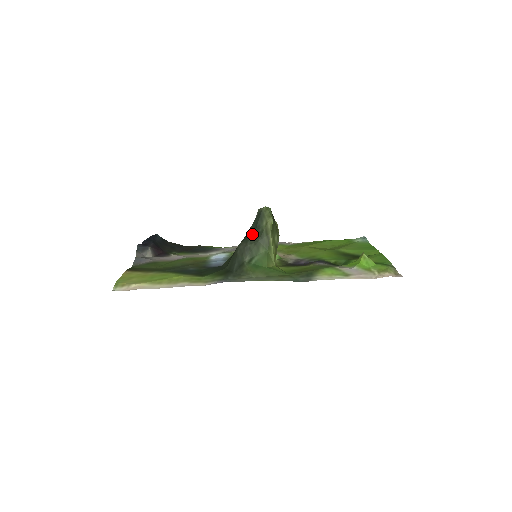
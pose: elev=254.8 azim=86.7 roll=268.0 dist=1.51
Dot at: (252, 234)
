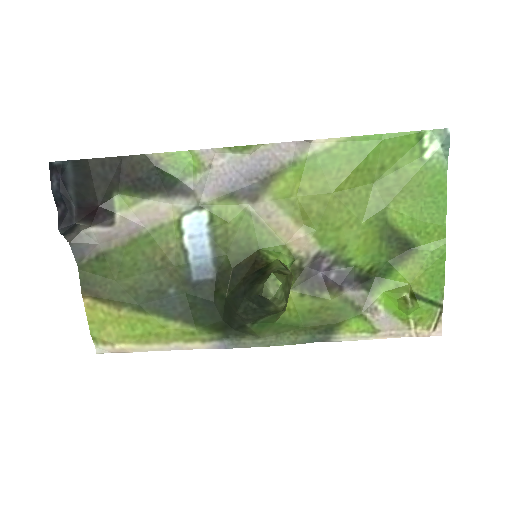
Dot at: (254, 310)
